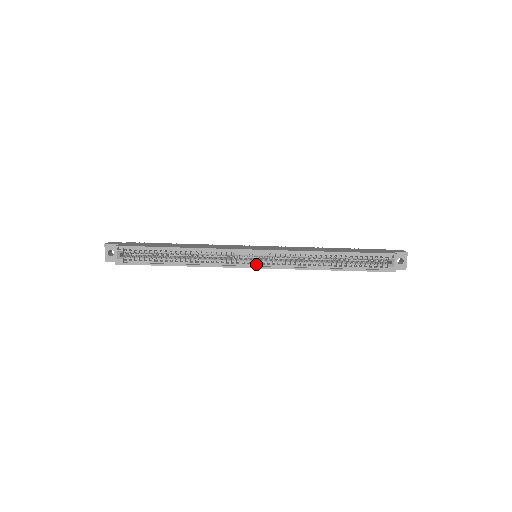
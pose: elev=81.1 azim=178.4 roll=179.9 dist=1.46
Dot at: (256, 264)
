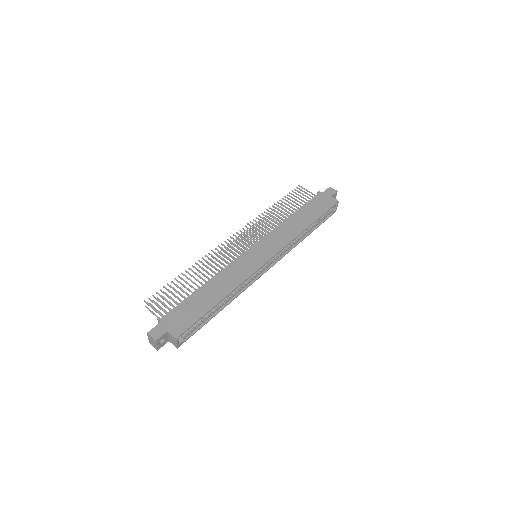
Dot at: (267, 267)
